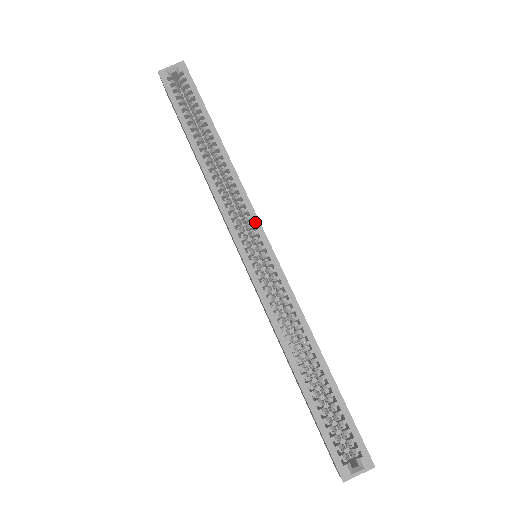
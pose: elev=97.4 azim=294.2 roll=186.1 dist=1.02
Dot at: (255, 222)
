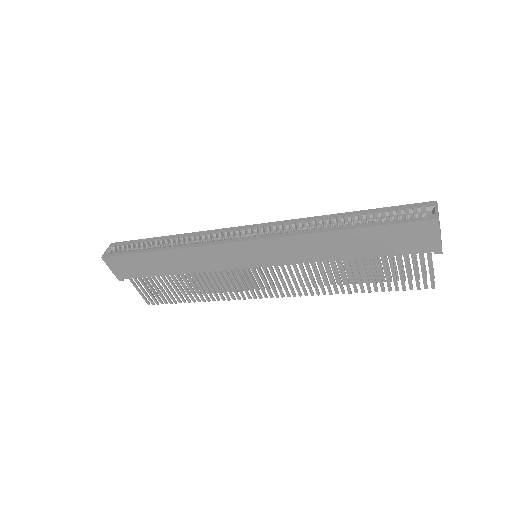
Dot at: (231, 229)
